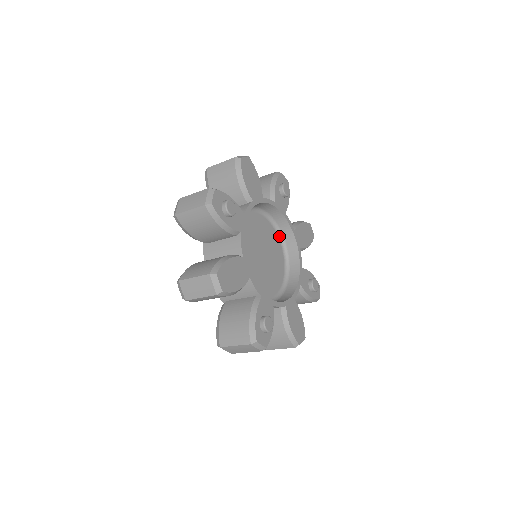
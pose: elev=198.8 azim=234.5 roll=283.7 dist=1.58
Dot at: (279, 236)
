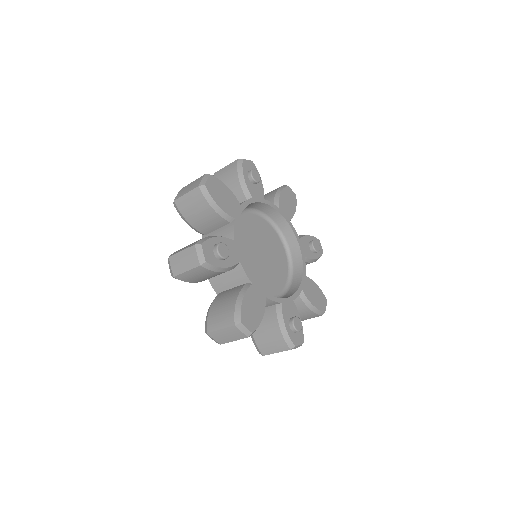
Dot at: (266, 219)
